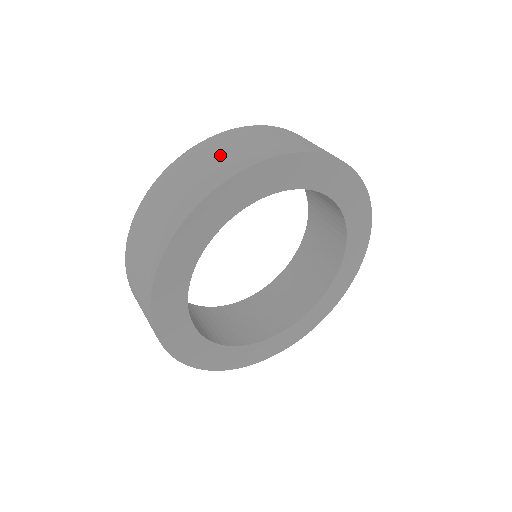
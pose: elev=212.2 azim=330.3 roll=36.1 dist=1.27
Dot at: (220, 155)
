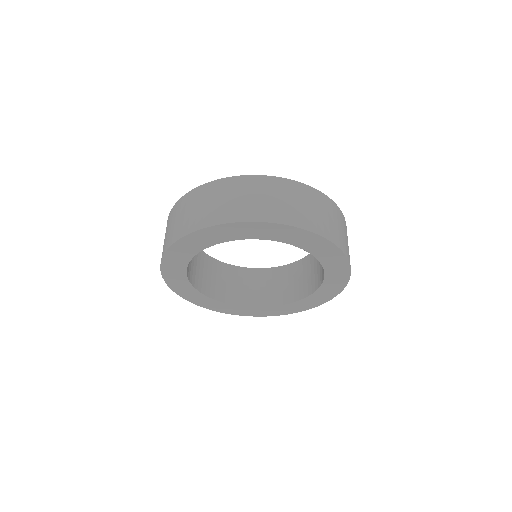
Dot at: (169, 228)
